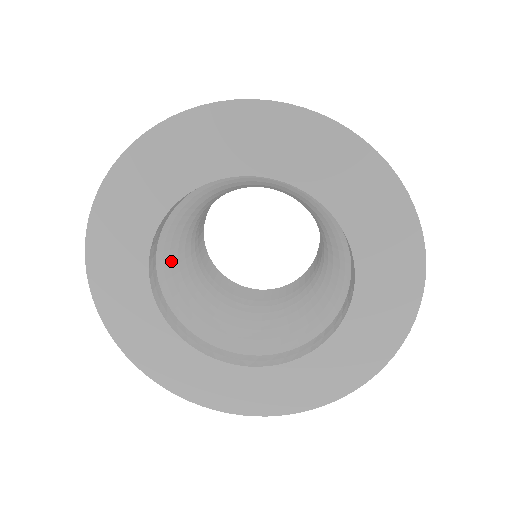
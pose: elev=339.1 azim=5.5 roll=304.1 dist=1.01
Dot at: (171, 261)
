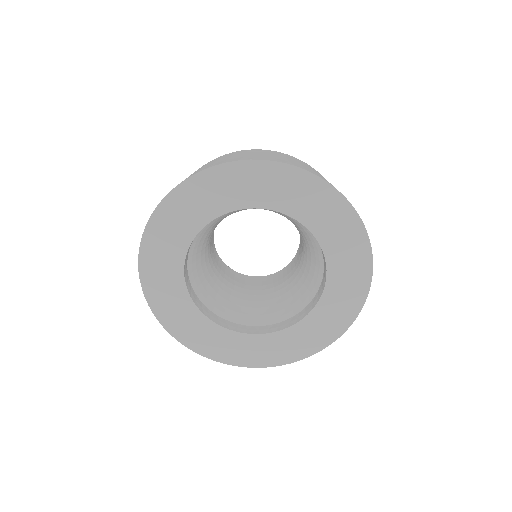
Dot at: (200, 279)
